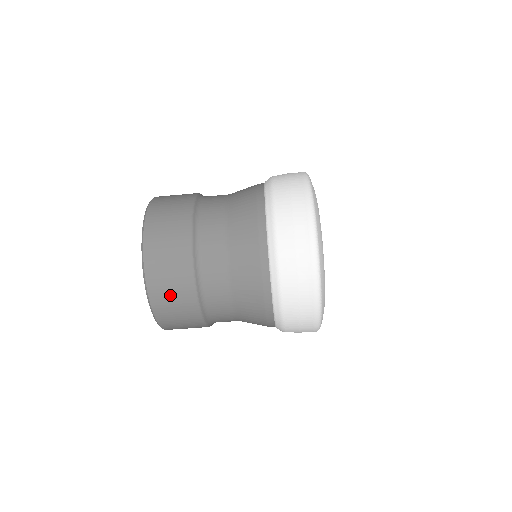
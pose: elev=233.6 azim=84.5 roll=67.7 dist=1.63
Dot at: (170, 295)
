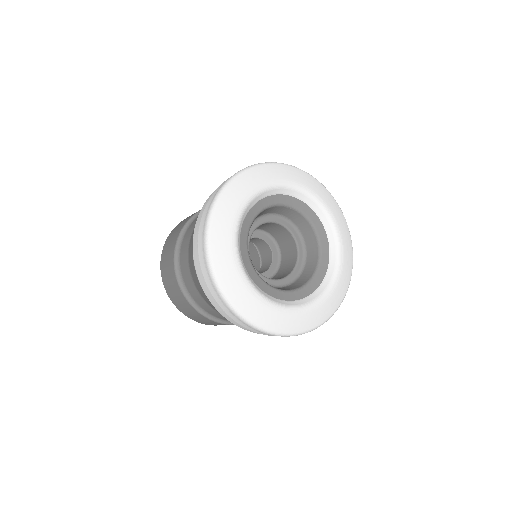
Dot at: (206, 322)
